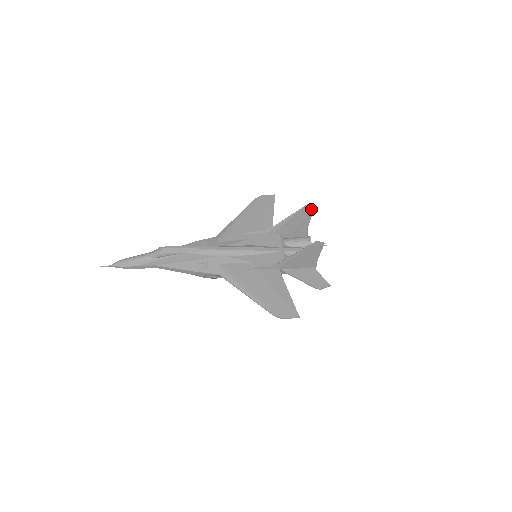
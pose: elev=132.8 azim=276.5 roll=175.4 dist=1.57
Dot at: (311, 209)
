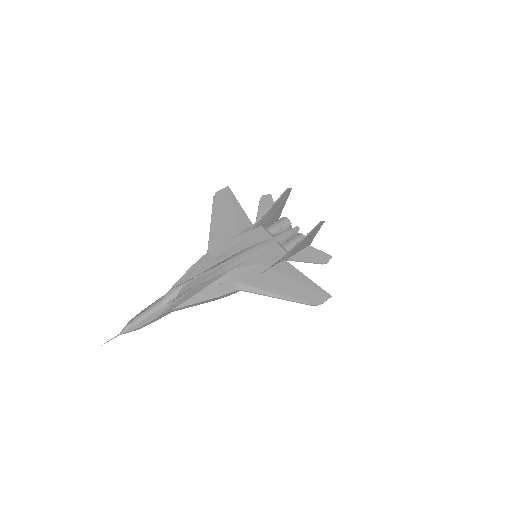
Dot at: (289, 192)
